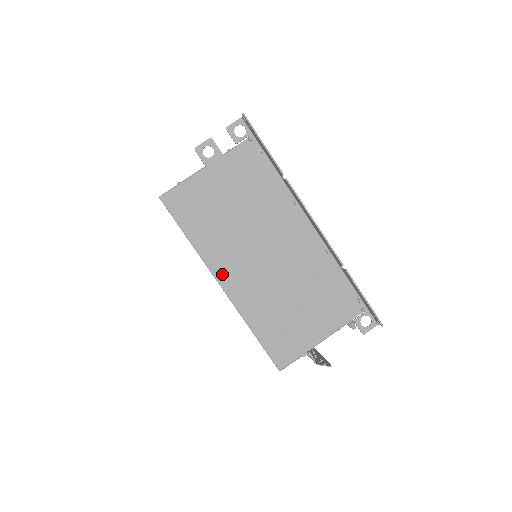
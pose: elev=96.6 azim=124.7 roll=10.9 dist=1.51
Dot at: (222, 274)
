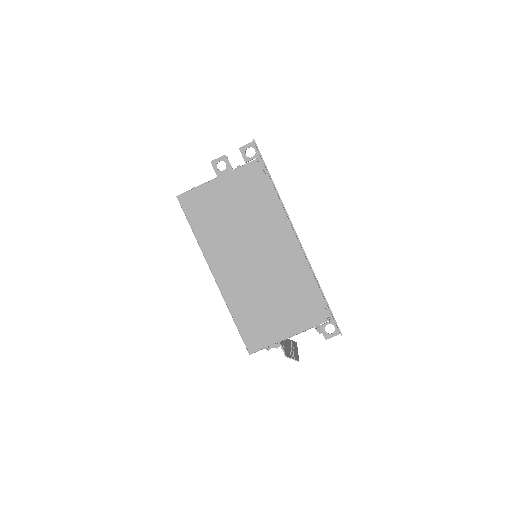
Dot at: (216, 267)
